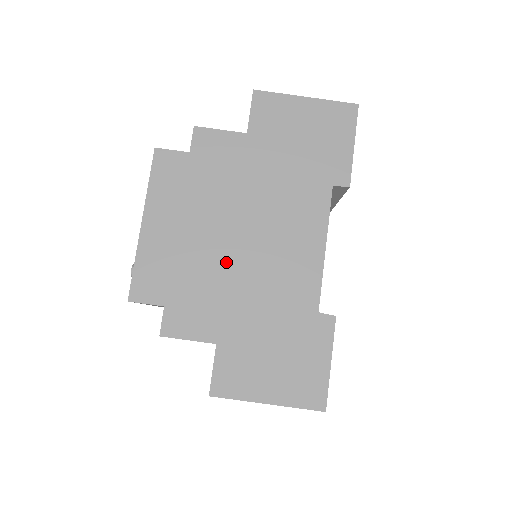
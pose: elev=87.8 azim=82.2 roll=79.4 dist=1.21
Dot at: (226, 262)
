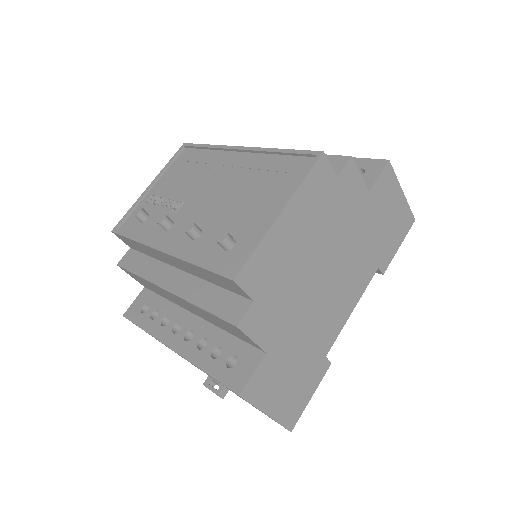
Dot at: (307, 287)
